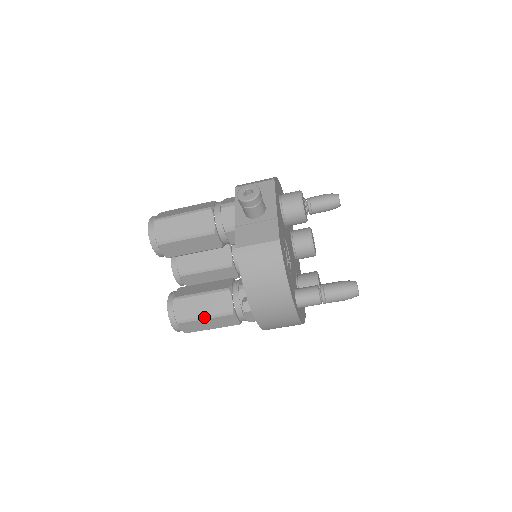
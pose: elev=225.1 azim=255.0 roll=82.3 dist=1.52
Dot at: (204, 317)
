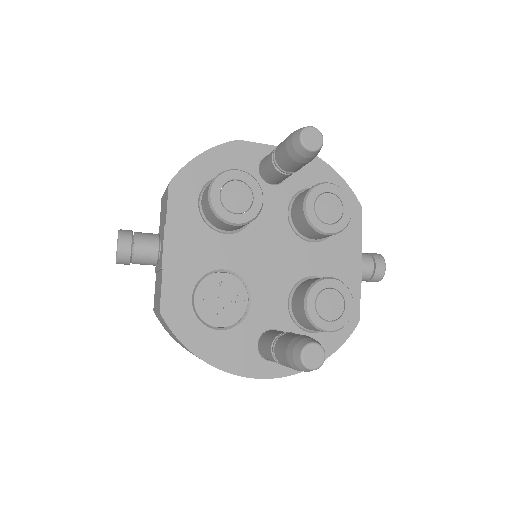
Dot at: occluded
